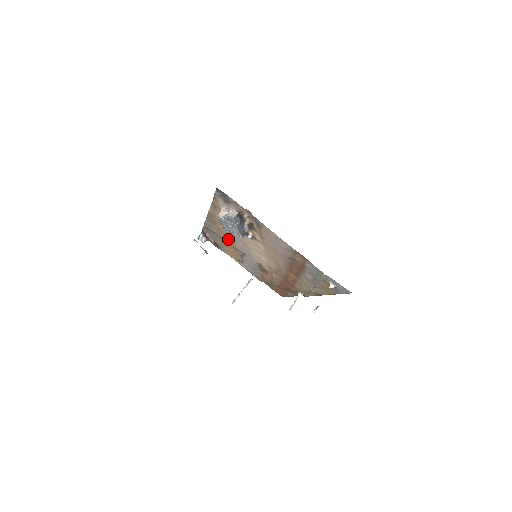
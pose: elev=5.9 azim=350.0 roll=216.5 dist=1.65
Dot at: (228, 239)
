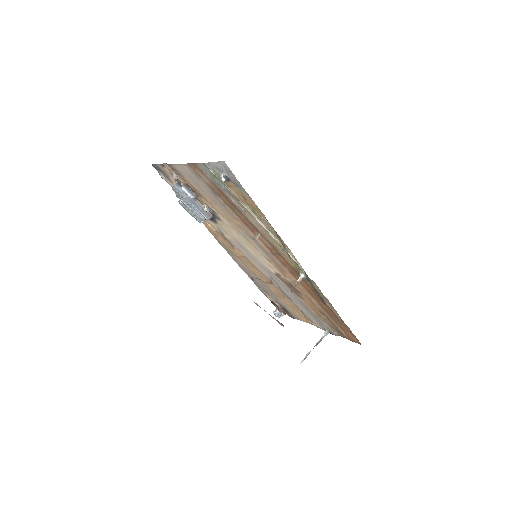
Dot at: (255, 269)
